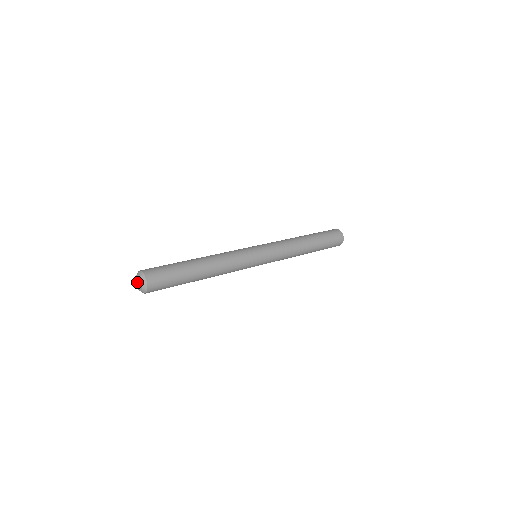
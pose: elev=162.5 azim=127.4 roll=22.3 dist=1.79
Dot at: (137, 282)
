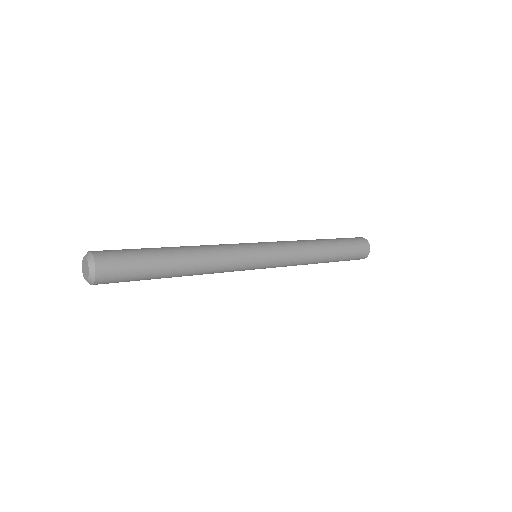
Dot at: (84, 273)
